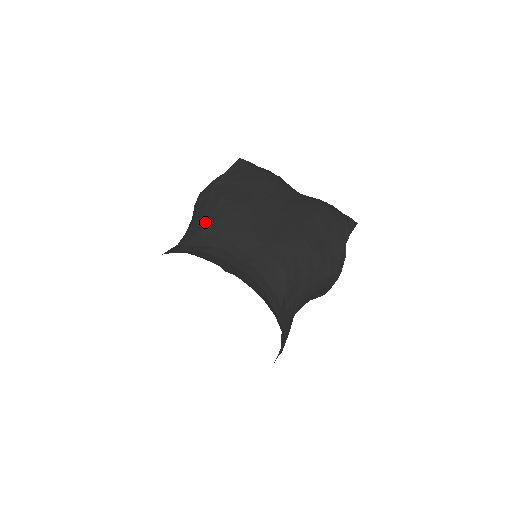
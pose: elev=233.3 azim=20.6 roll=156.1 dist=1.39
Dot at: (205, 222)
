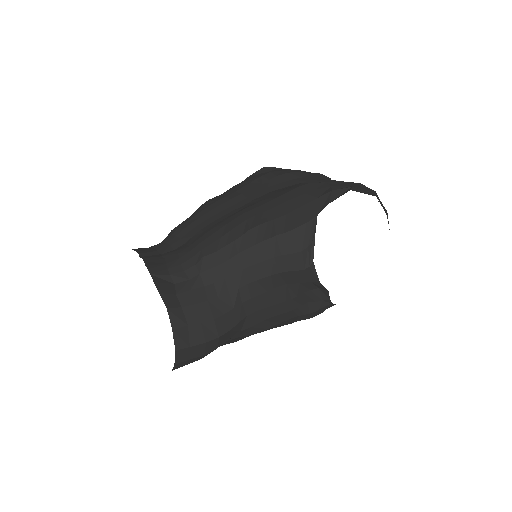
Dot at: occluded
